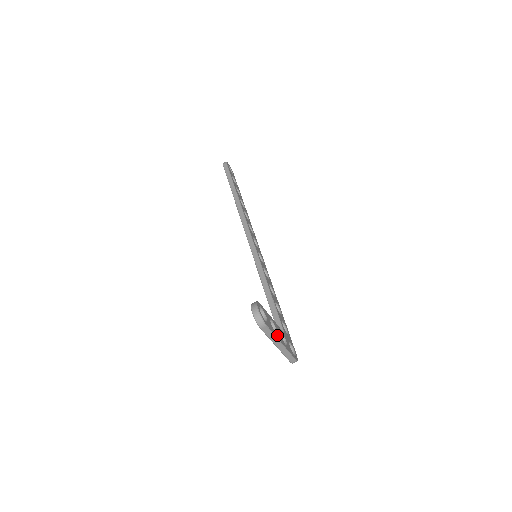
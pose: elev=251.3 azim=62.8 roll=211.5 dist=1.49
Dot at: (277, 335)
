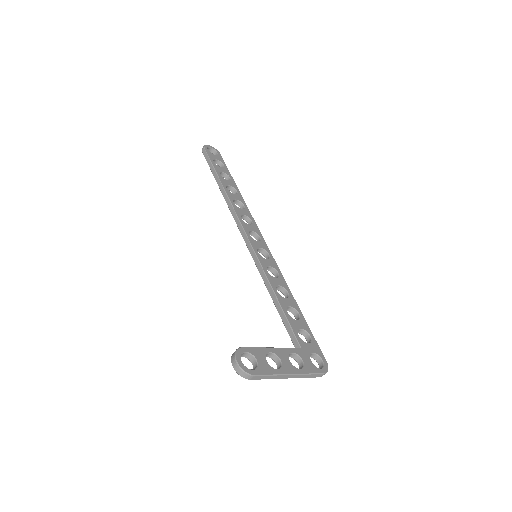
Dot at: (280, 369)
